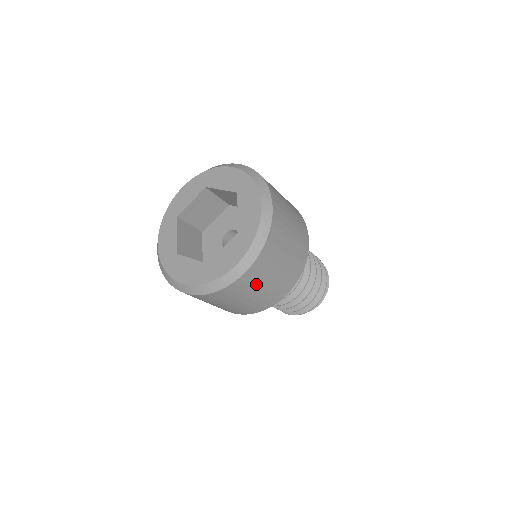
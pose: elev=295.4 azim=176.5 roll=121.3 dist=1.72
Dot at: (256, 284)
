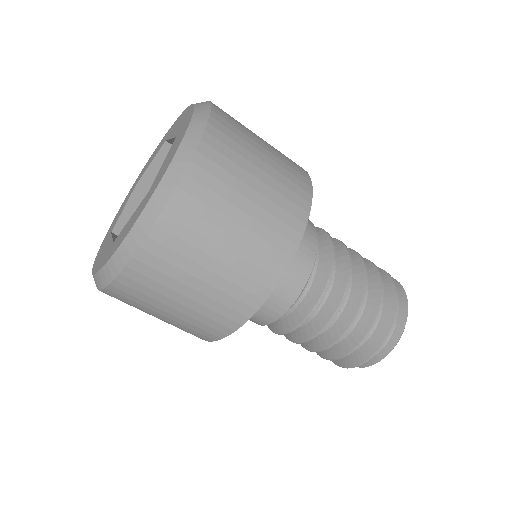
Dot at: (170, 283)
